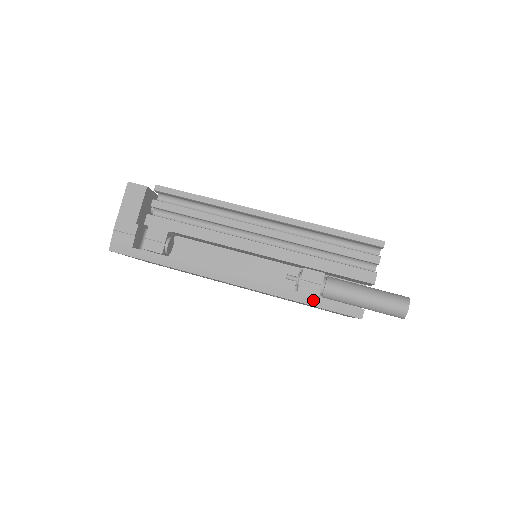
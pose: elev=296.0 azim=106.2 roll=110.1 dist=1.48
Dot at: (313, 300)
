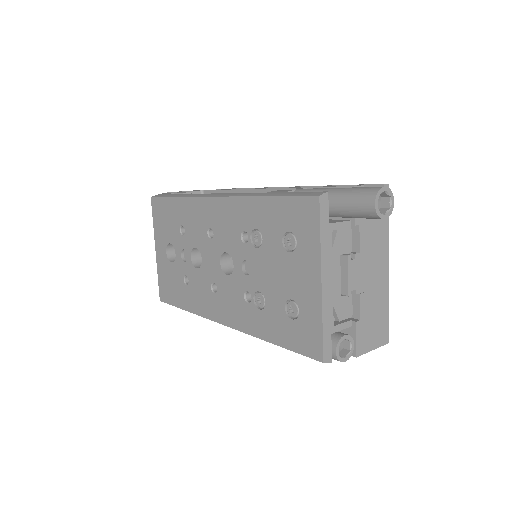
Dot at: (278, 194)
